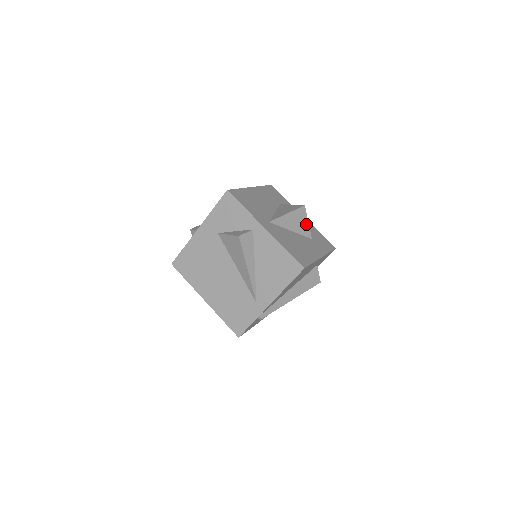
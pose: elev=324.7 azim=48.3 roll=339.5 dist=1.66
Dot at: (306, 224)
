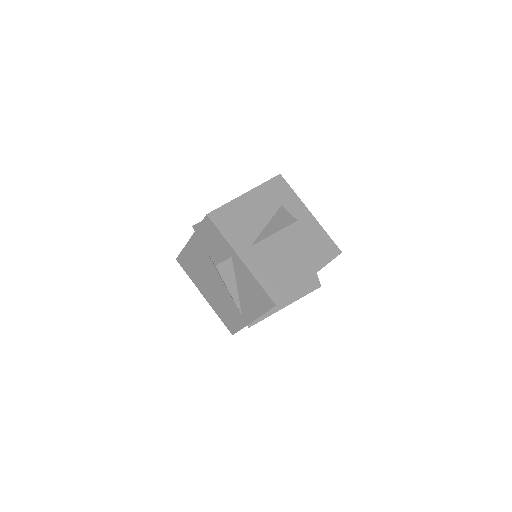
Dot at: (300, 238)
